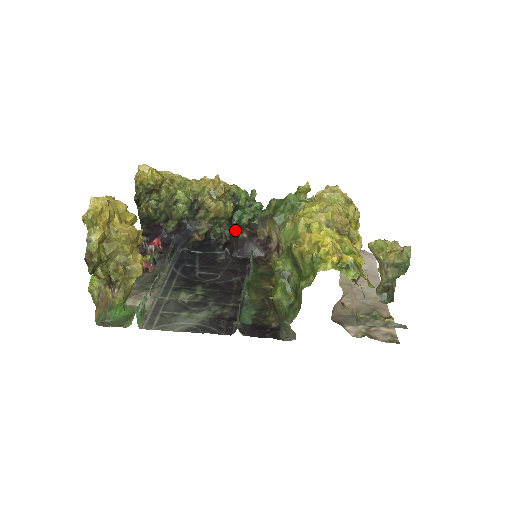
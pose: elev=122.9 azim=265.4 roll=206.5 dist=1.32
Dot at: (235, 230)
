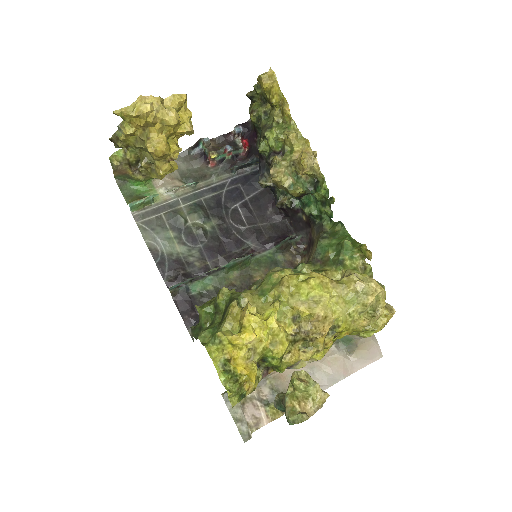
Dot at: (298, 206)
